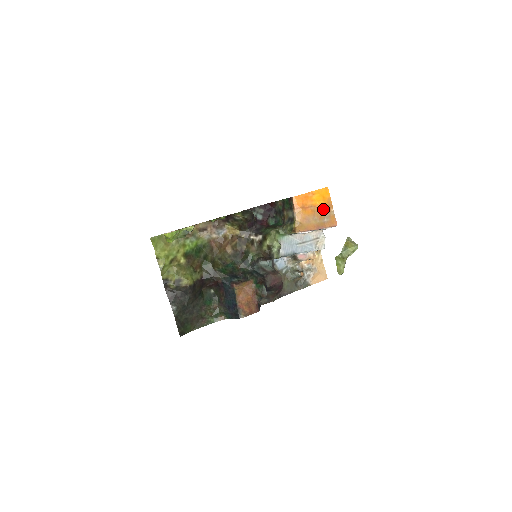
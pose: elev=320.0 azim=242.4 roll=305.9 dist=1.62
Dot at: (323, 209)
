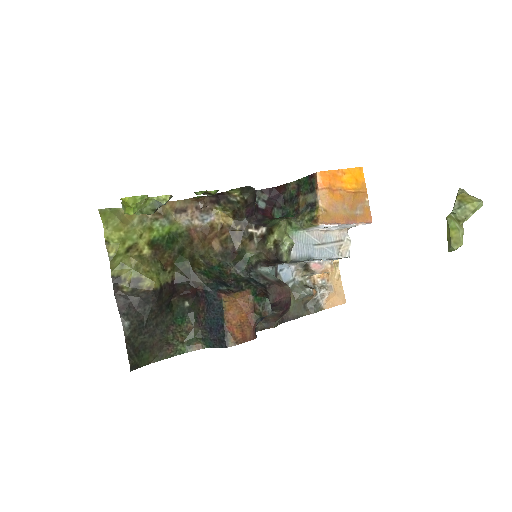
Dot at: (355, 196)
